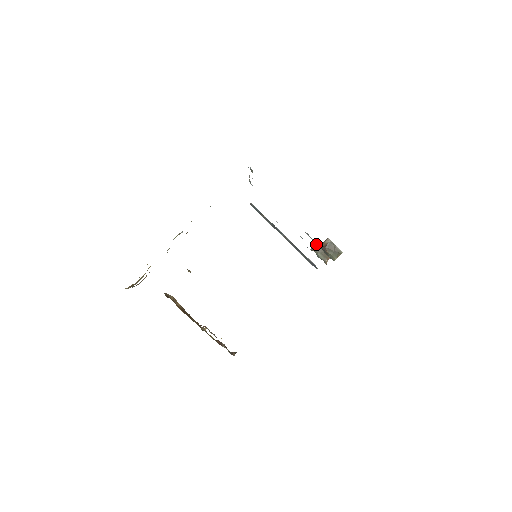
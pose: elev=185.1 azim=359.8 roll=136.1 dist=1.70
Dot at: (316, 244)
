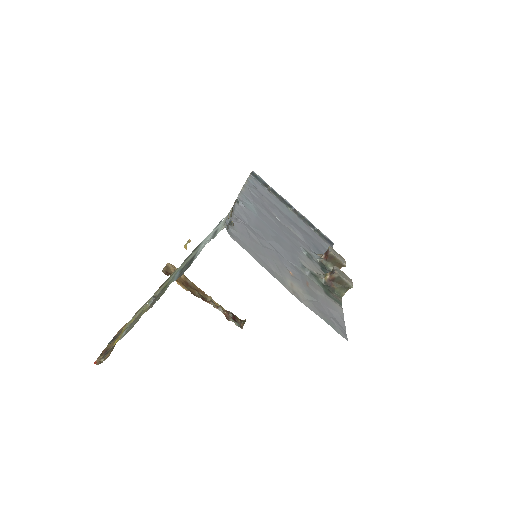
Dot at: (321, 279)
